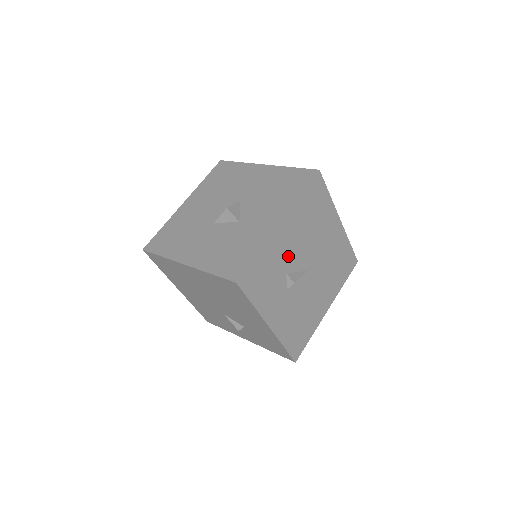
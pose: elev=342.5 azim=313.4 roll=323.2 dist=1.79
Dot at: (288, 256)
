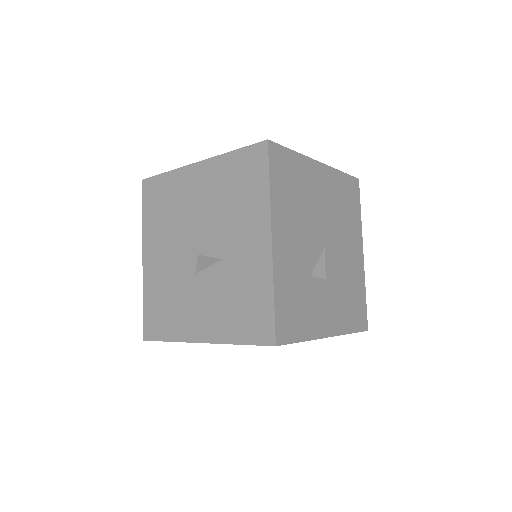
Dot at: (300, 259)
